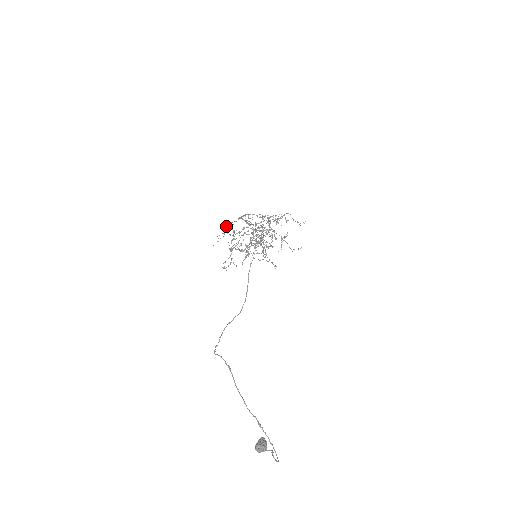
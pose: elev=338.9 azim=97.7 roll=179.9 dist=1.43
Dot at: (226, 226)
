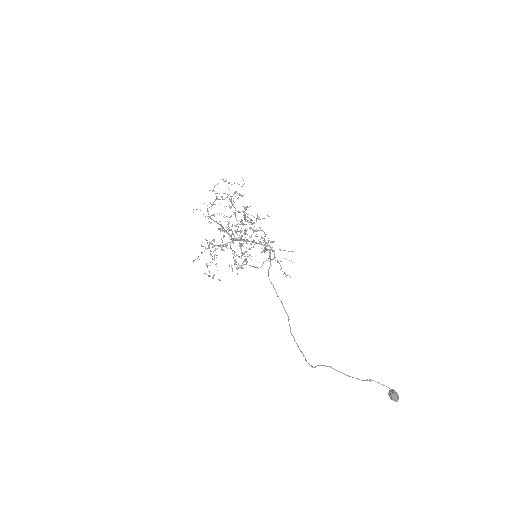
Dot at: occluded
